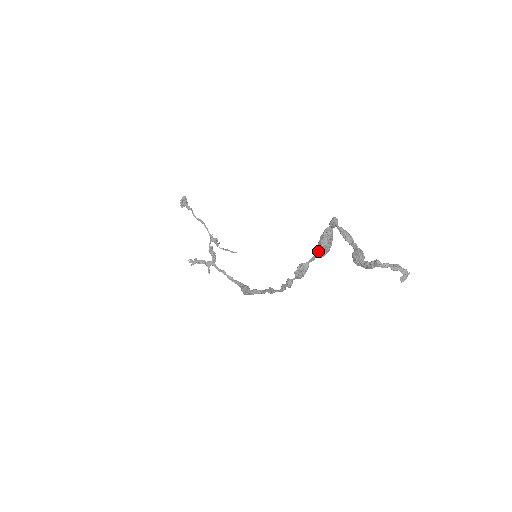
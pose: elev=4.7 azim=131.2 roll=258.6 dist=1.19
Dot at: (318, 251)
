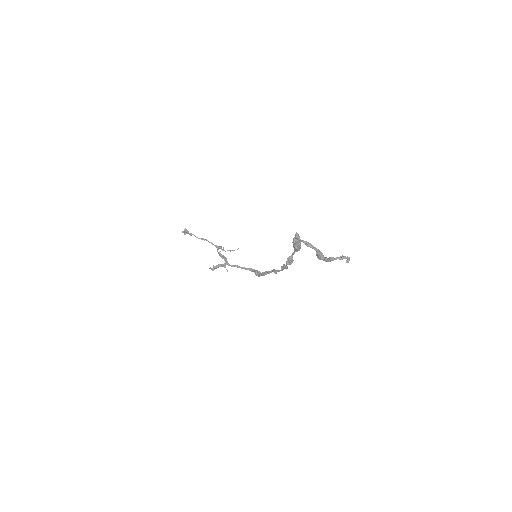
Dot at: (295, 250)
